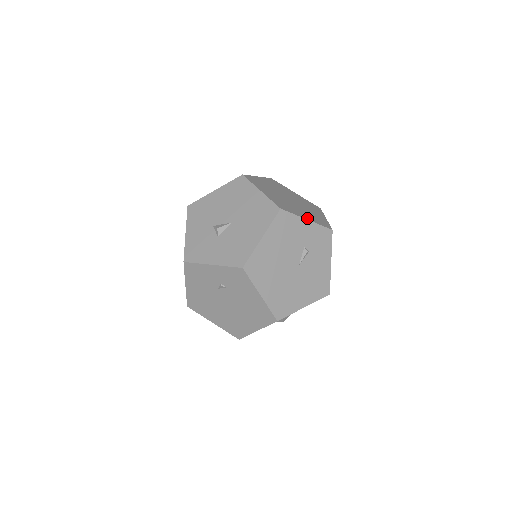
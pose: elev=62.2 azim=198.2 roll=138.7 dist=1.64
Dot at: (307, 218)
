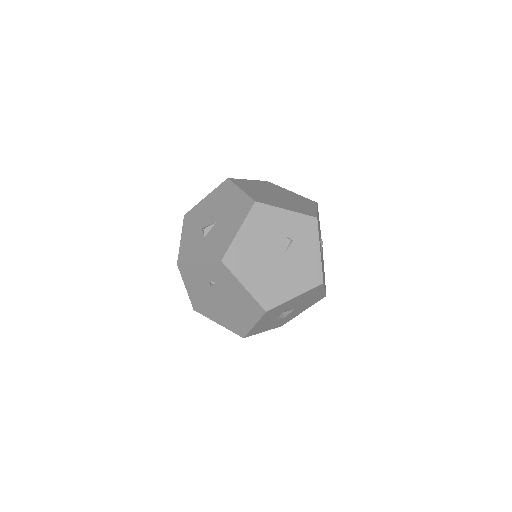
Dot at: (287, 208)
